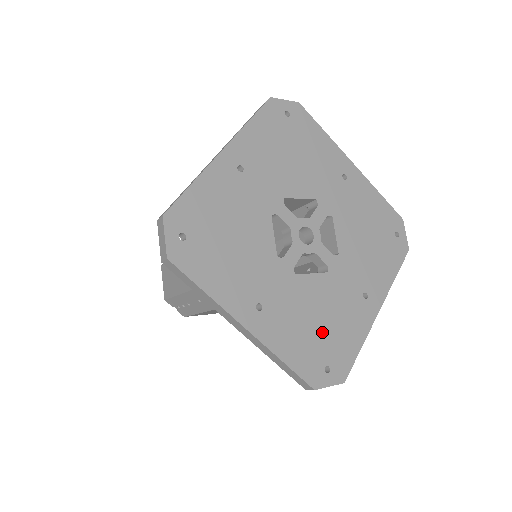
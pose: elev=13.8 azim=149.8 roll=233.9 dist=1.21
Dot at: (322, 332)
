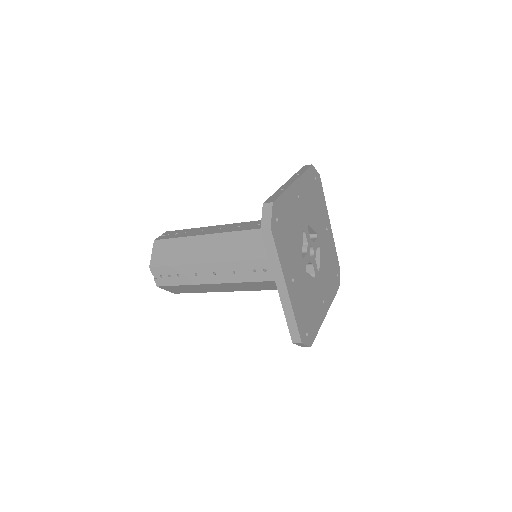
Dot at: (309, 311)
